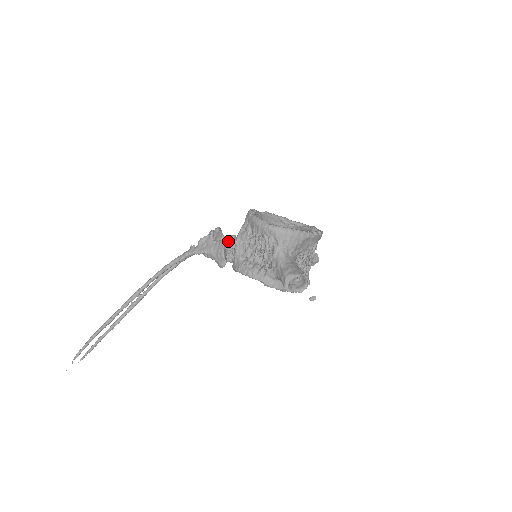
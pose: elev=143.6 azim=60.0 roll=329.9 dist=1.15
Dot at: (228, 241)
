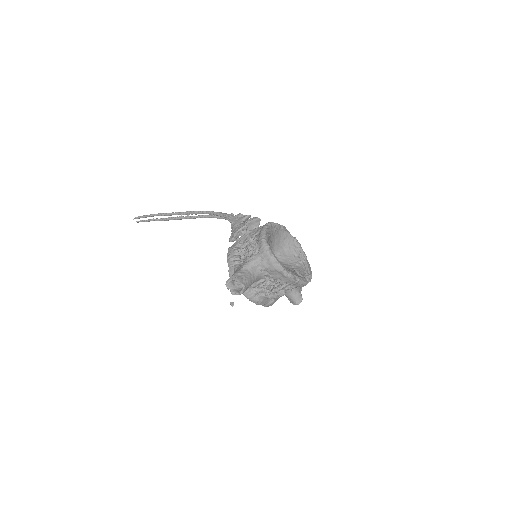
Dot at: occluded
